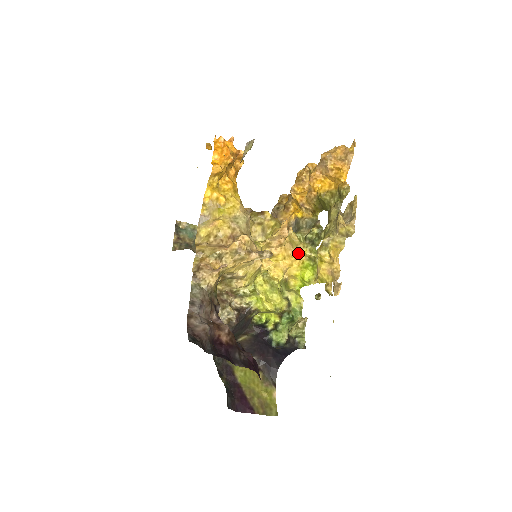
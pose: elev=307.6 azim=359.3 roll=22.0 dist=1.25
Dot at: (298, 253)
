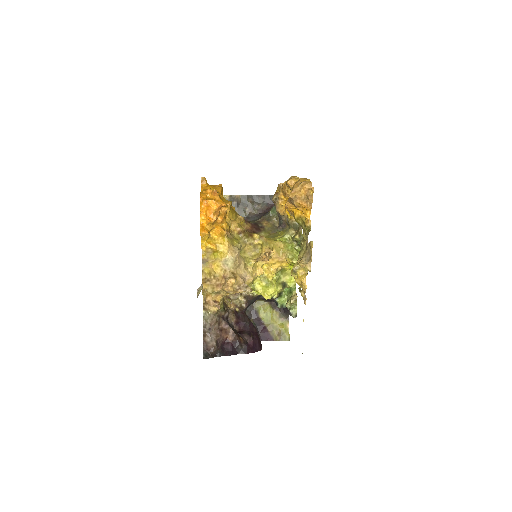
Dot at: (284, 259)
